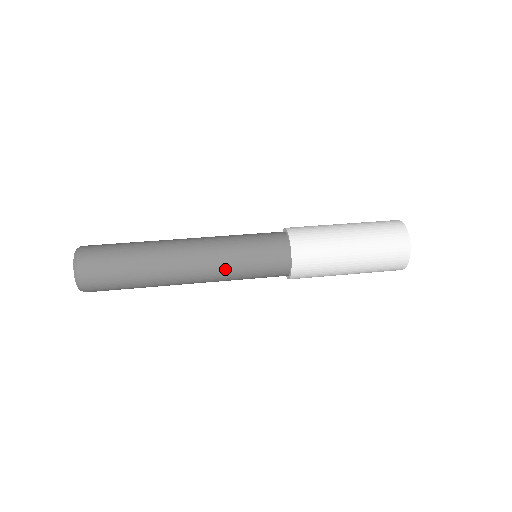
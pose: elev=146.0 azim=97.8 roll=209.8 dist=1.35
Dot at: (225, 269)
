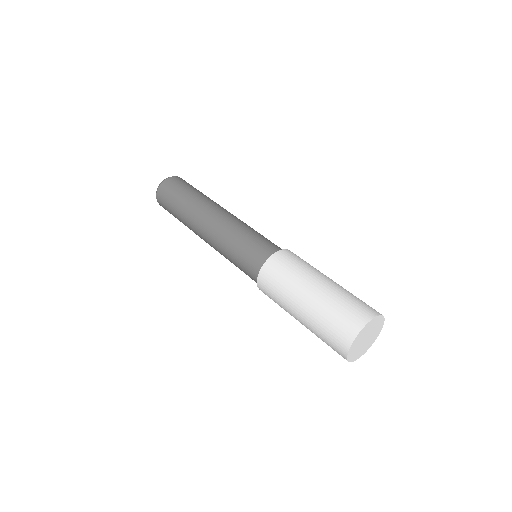
Dot at: (222, 247)
